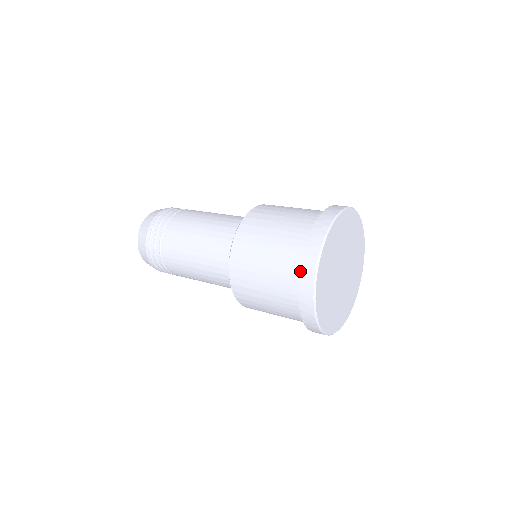
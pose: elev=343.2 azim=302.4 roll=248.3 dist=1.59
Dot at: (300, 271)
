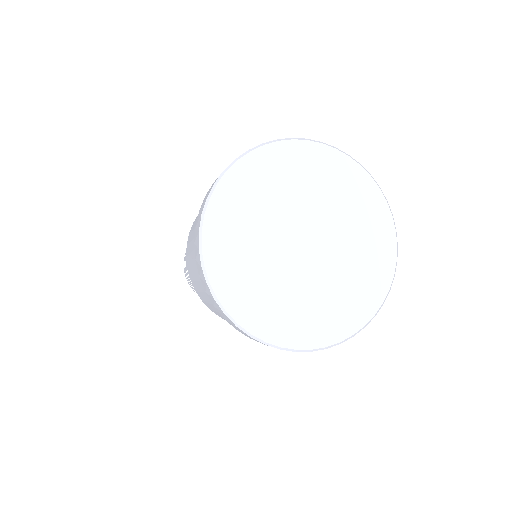
Dot at: (200, 279)
